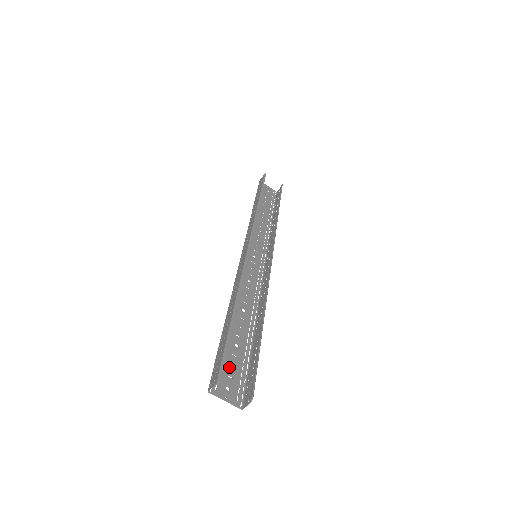
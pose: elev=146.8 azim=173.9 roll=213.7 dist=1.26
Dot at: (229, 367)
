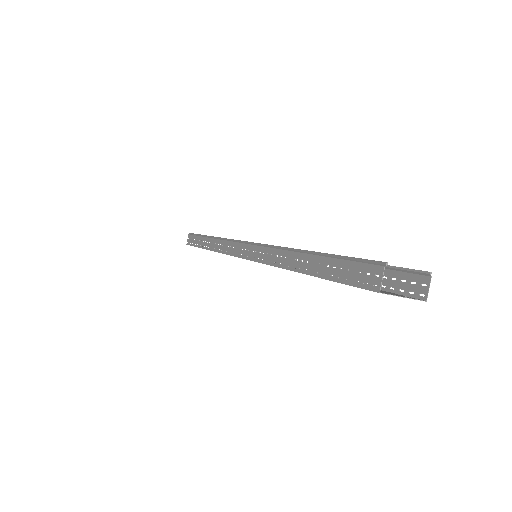
Dot at: occluded
